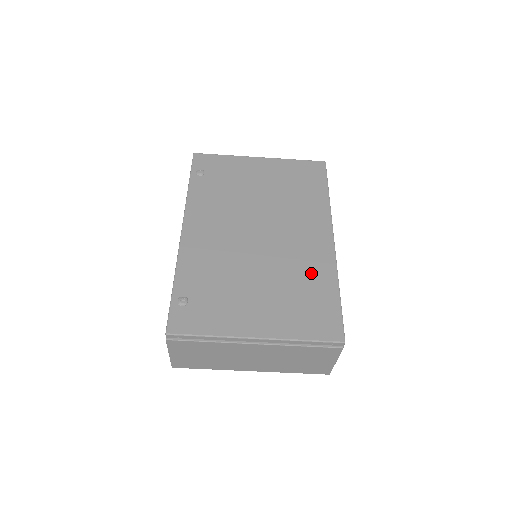
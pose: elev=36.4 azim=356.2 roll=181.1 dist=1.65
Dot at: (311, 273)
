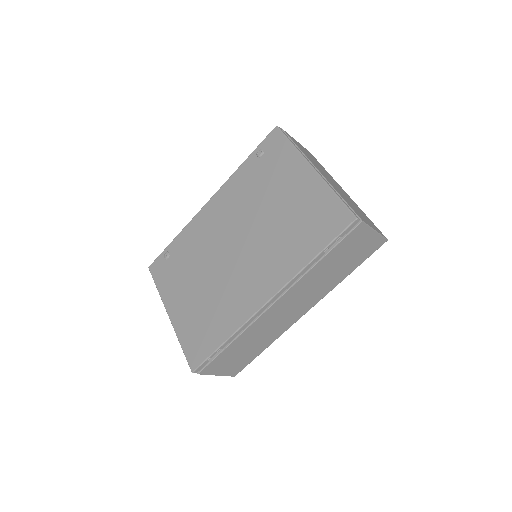
Dot at: (226, 311)
